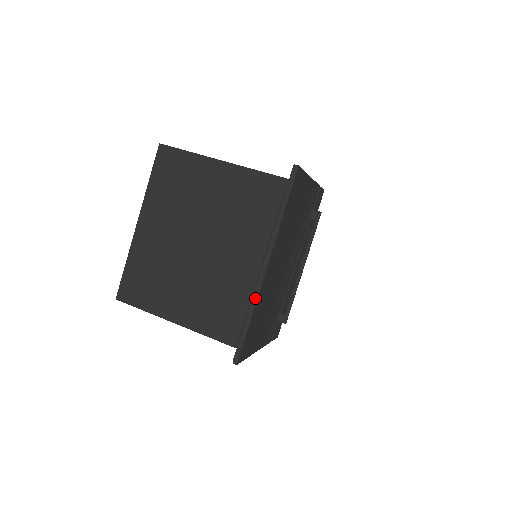
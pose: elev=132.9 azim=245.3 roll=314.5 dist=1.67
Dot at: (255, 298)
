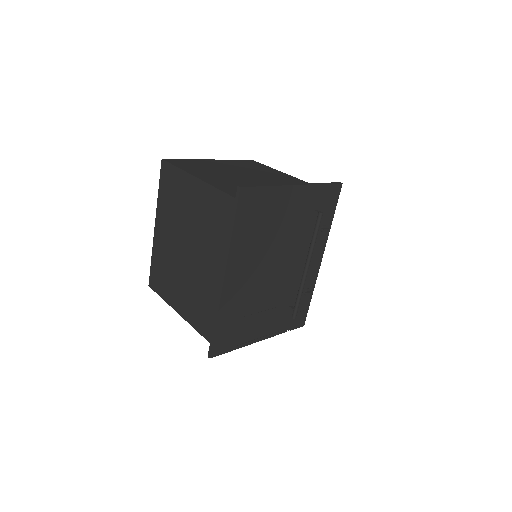
Dot at: (218, 305)
